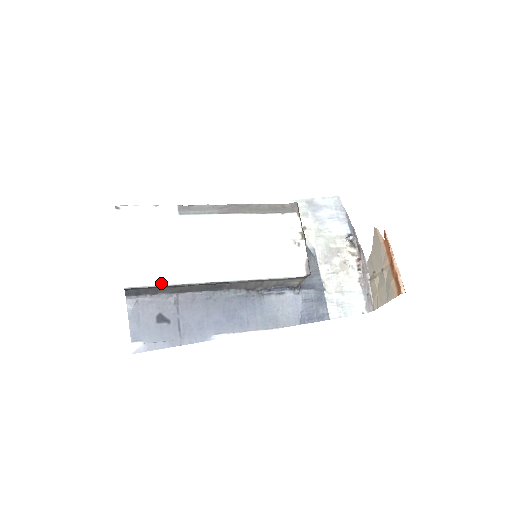
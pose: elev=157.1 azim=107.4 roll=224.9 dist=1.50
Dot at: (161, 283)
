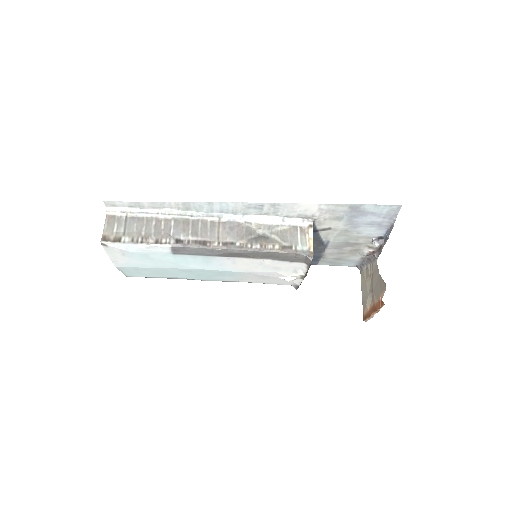
Dot at: occluded
